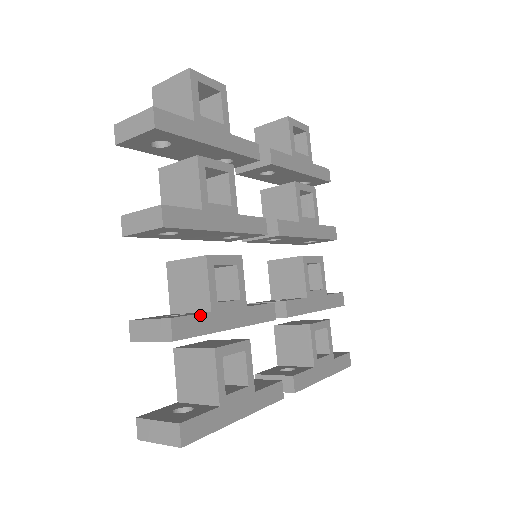
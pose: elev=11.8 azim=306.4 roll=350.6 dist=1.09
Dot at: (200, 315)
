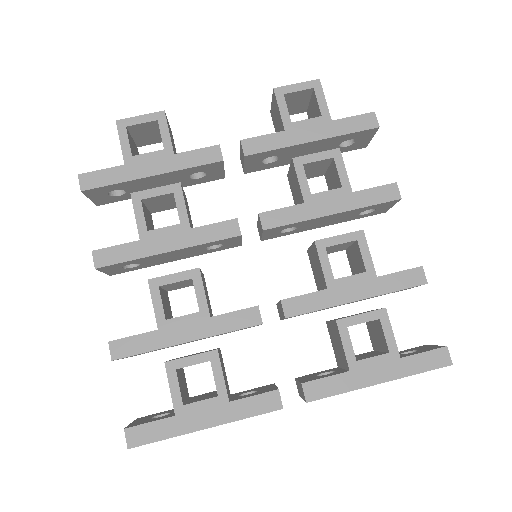
Dot at: (143, 334)
